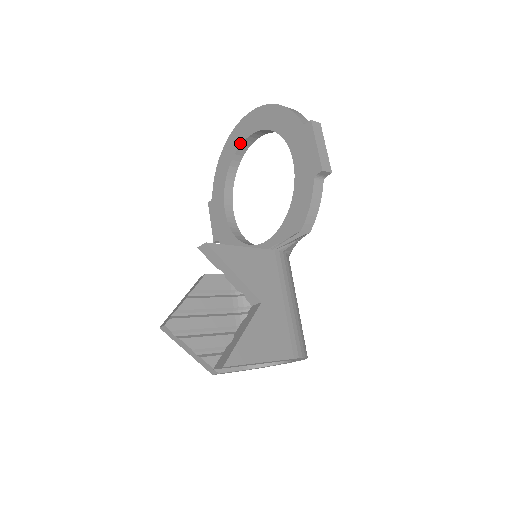
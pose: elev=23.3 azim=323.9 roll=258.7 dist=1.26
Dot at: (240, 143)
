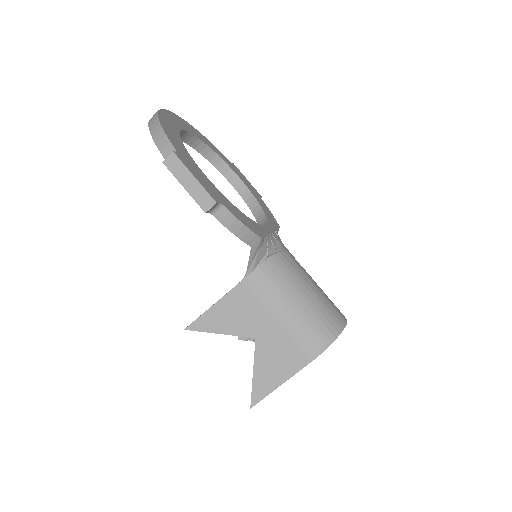
Dot at: occluded
